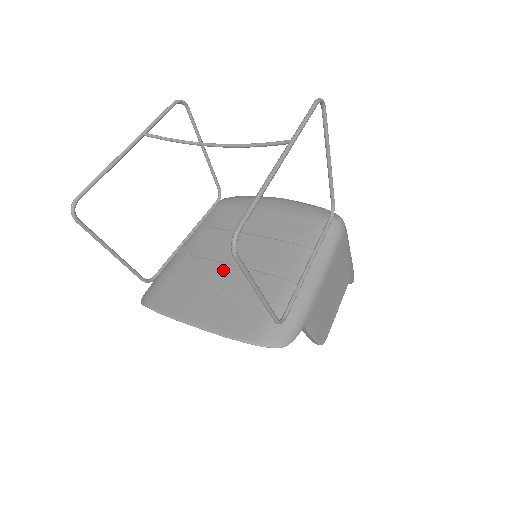
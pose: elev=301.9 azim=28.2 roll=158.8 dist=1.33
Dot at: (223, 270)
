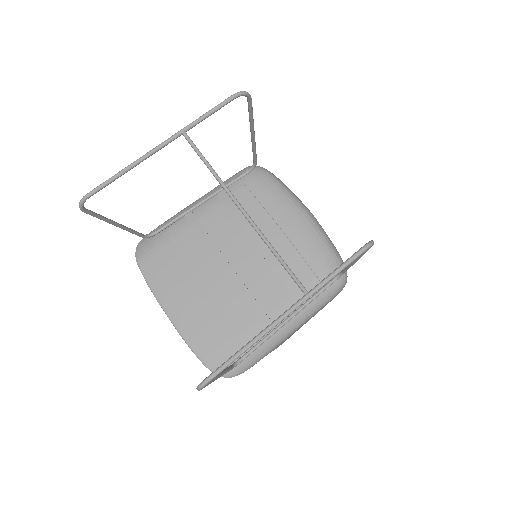
Dot at: (215, 274)
